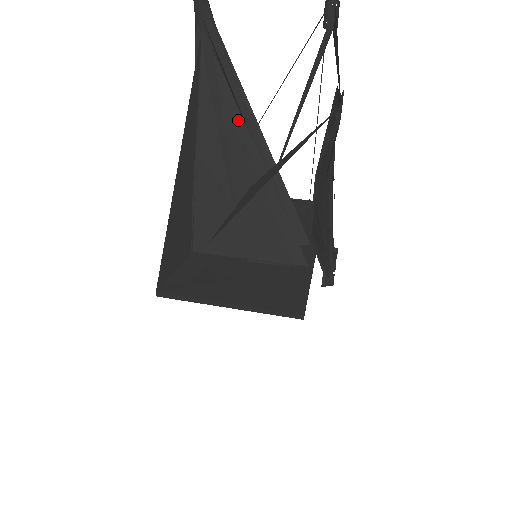
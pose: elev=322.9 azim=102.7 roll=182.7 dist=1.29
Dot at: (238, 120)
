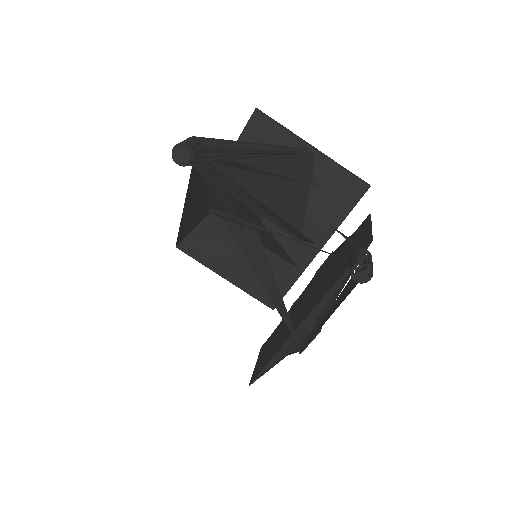
Dot at: (247, 207)
